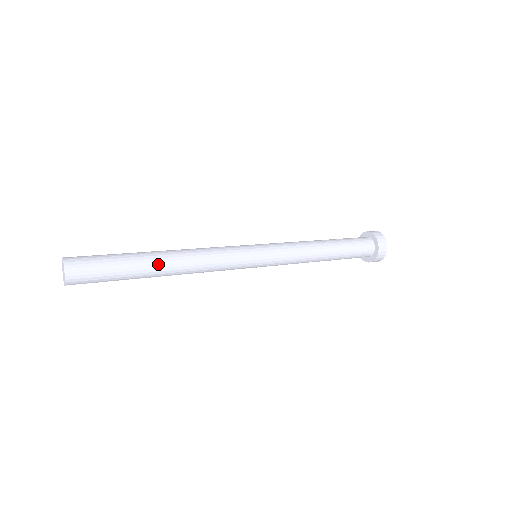
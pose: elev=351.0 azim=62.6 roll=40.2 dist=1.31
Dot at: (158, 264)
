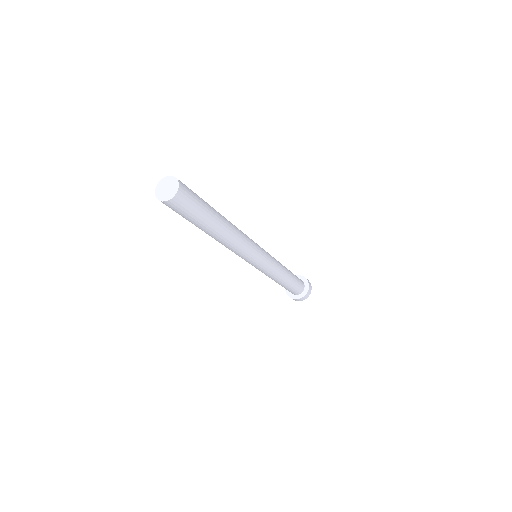
Dot at: (223, 218)
